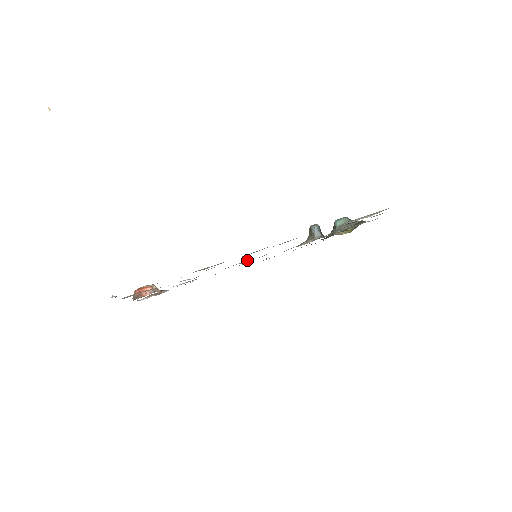
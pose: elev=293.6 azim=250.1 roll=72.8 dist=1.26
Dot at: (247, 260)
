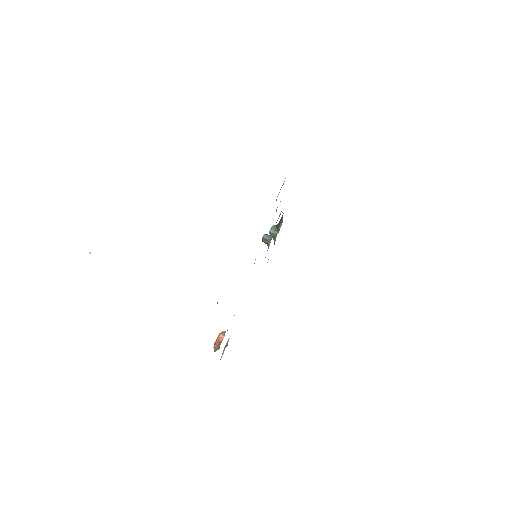
Dot at: (254, 263)
